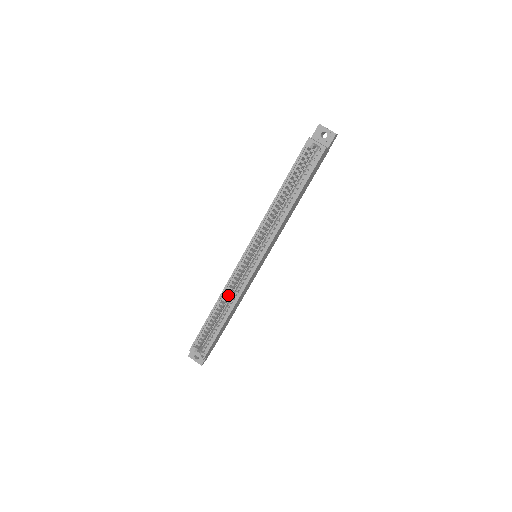
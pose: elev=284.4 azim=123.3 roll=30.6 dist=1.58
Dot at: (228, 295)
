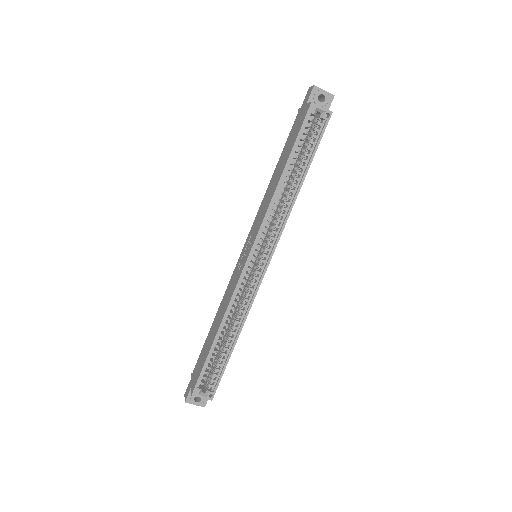
Dot at: (232, 312)
